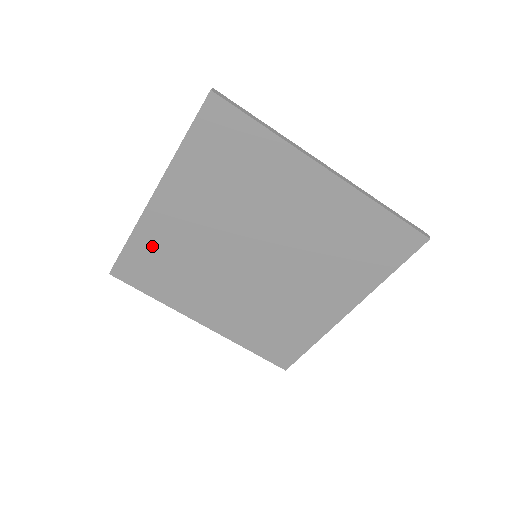
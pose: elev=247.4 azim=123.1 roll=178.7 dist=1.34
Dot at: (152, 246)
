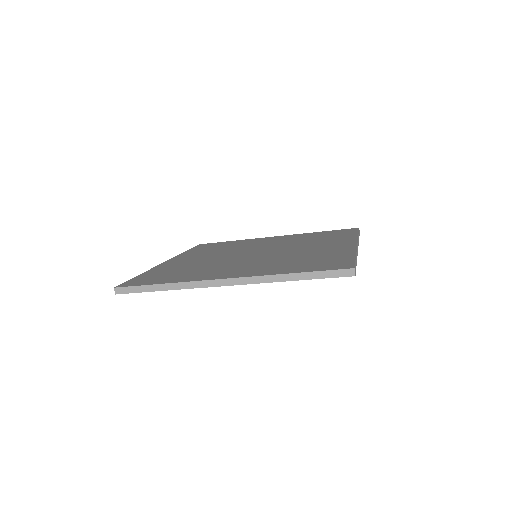
Dot at: occluded
